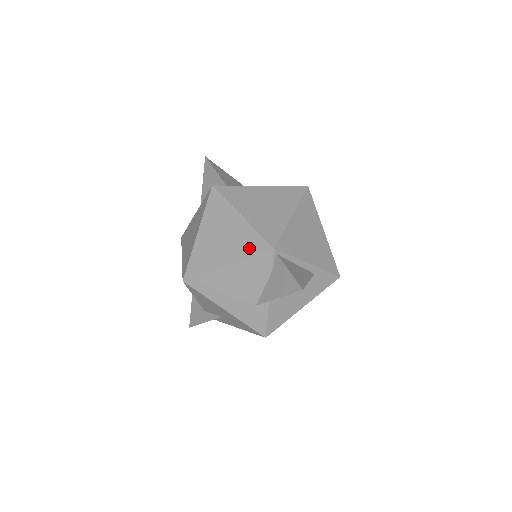
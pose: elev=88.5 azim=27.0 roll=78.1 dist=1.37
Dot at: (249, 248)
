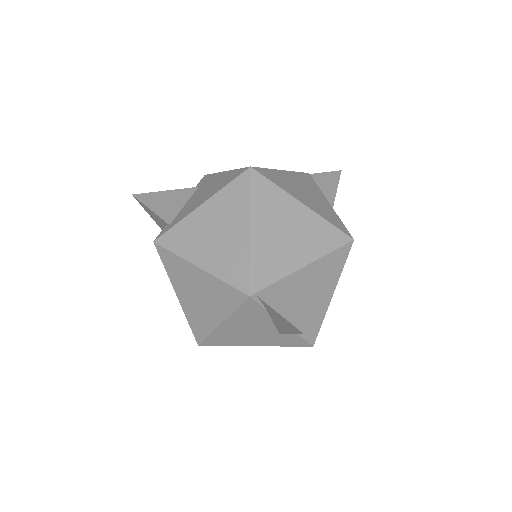
Dot at: (227, 301)
